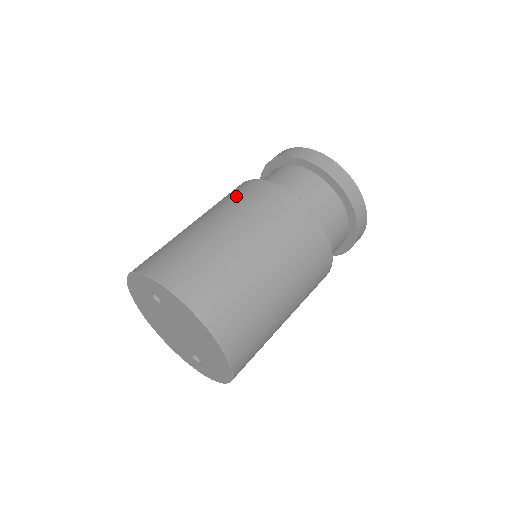
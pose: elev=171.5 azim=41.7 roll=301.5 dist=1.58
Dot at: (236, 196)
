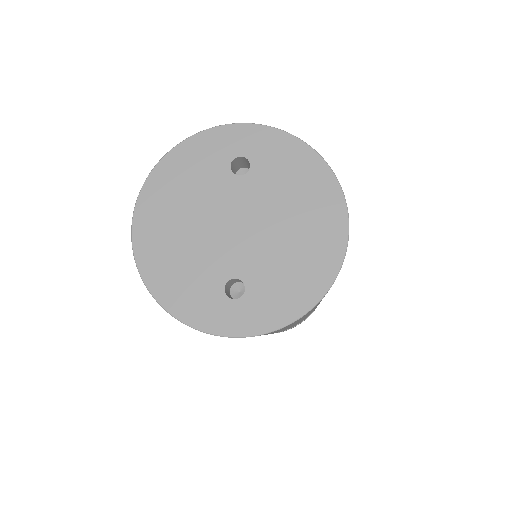
Dot at: occluded
